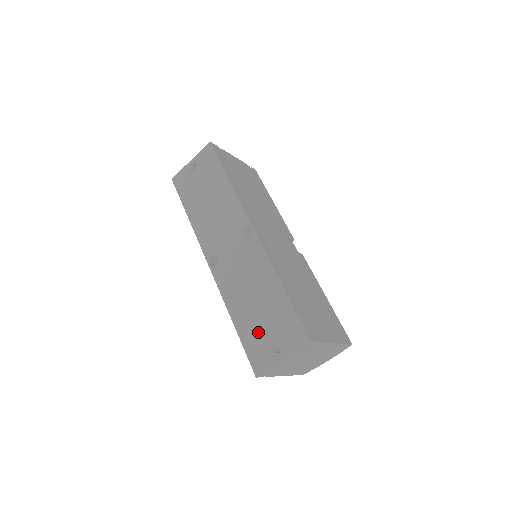
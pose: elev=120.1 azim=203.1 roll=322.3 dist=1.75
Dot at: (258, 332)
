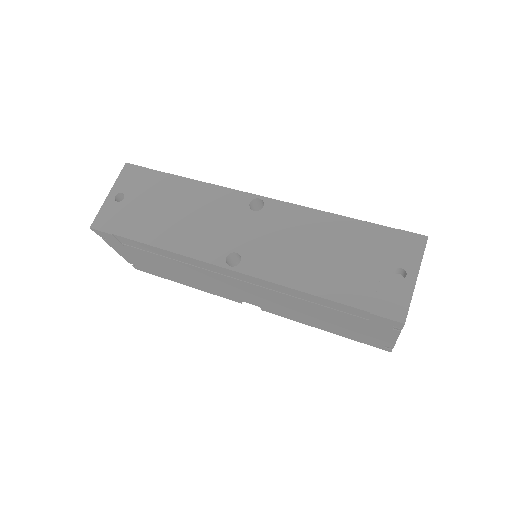
Dot at: (362, 278)
